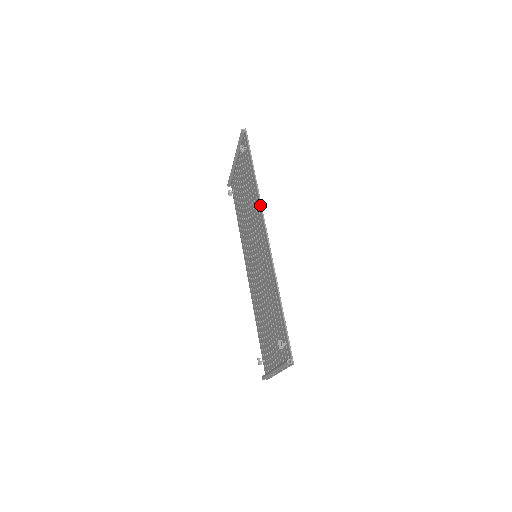
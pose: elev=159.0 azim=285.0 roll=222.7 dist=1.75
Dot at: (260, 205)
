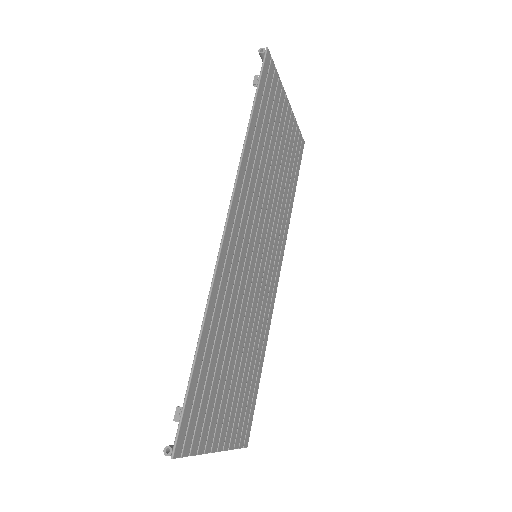
Dot at: occluded
